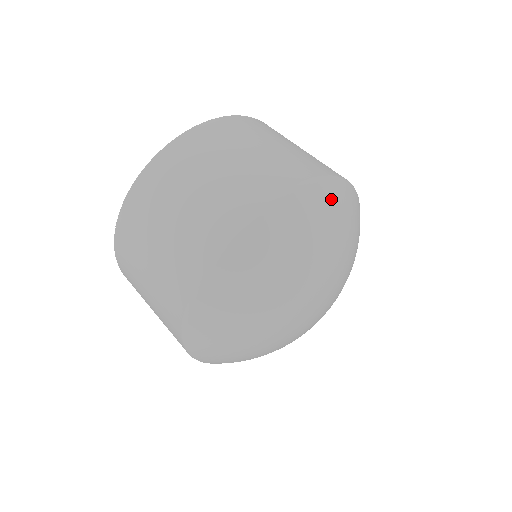
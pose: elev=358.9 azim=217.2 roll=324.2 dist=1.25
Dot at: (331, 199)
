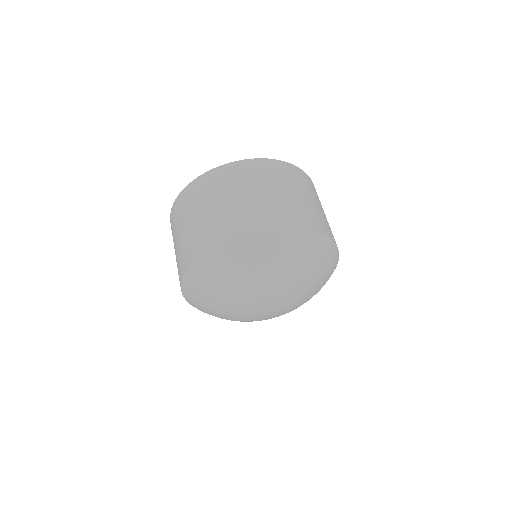
Dot at: (327, 254)
